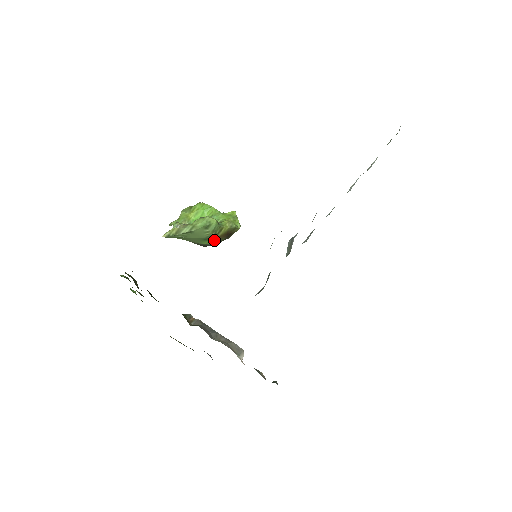
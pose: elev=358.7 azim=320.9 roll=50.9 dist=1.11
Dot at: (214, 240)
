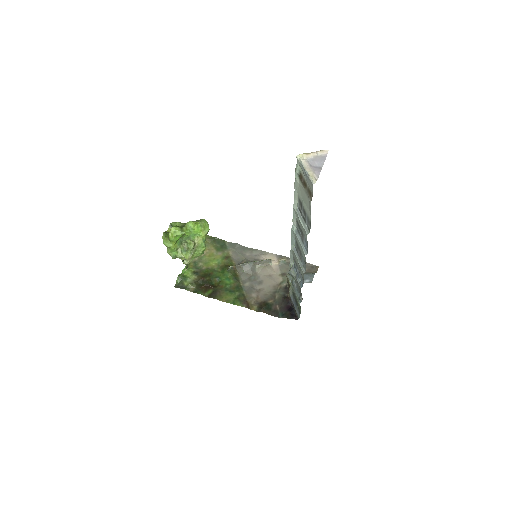
Dot at: occluded
